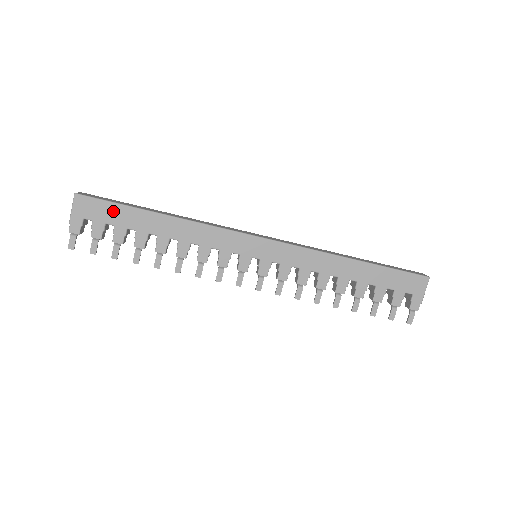
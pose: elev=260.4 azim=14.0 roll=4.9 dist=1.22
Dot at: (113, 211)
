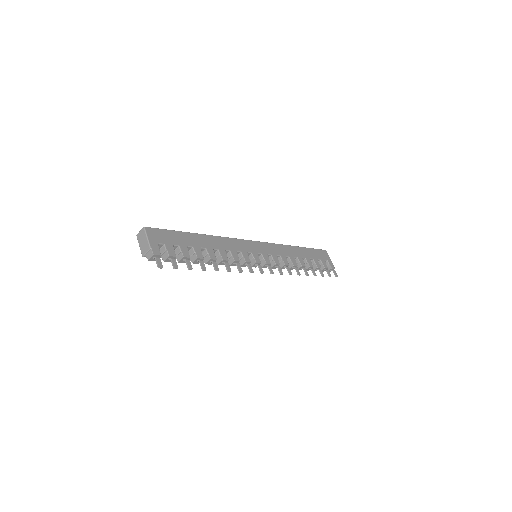
Dot at: (173, 236)
